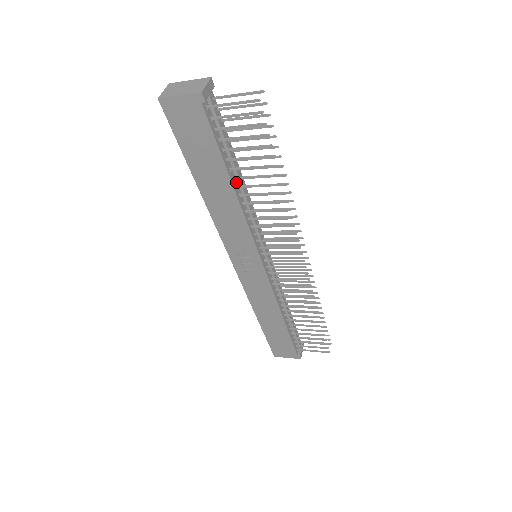
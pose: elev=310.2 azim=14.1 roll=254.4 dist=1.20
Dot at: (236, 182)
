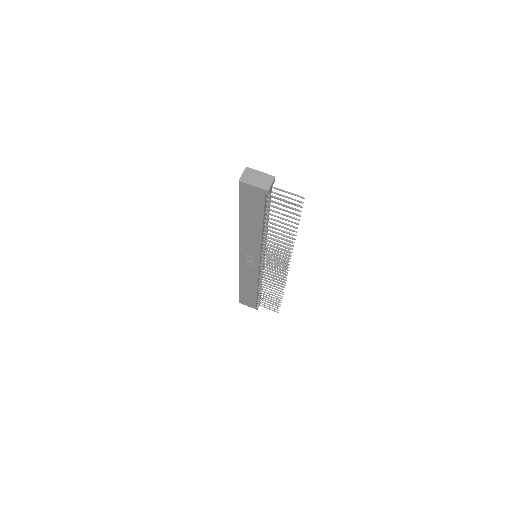
Dot at: (264, 226)
